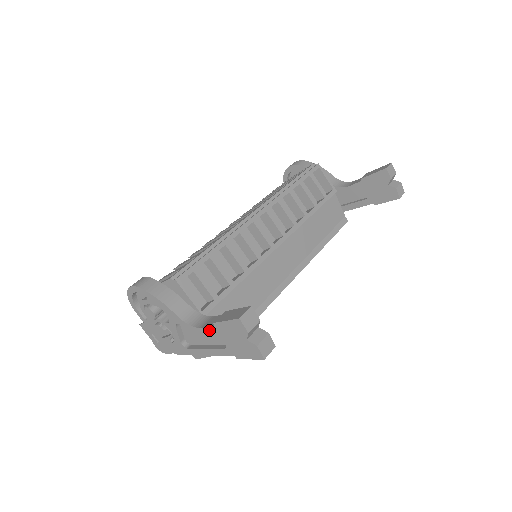
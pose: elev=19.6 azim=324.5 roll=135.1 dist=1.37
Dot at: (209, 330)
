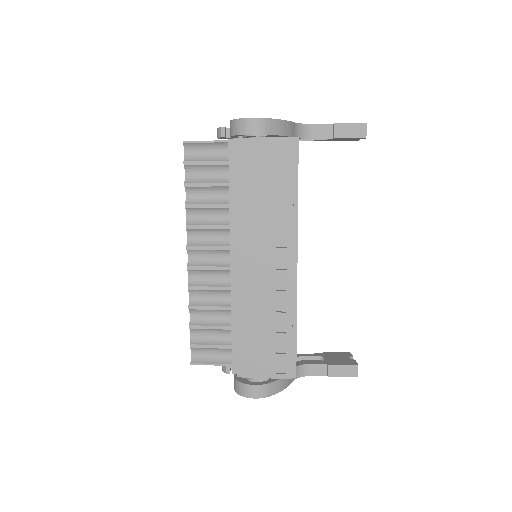
Dot at: (318, 375)
